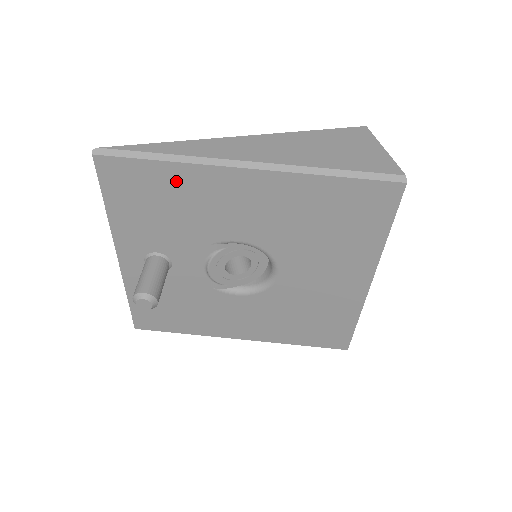
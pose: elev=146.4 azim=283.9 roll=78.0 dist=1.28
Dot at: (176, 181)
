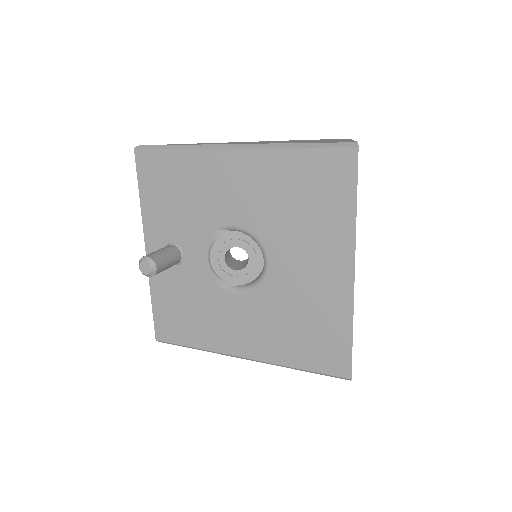
Dot at: (185, 167)
